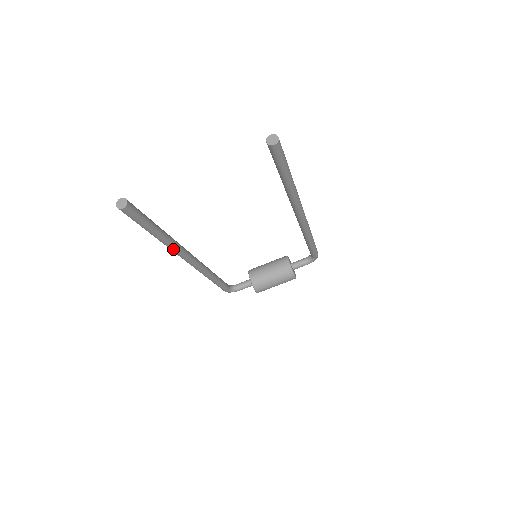
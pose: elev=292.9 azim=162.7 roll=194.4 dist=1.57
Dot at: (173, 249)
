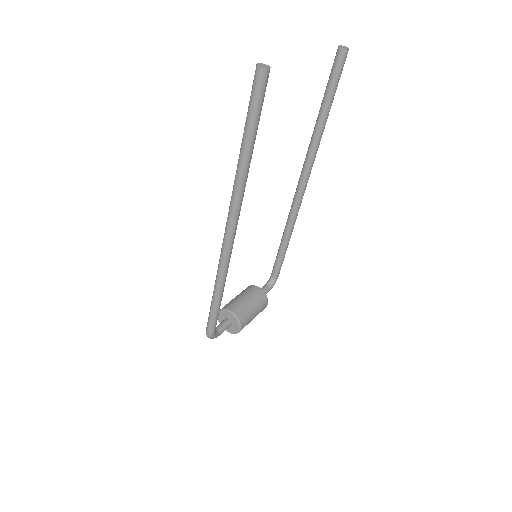
Dot at: (243, 191)
